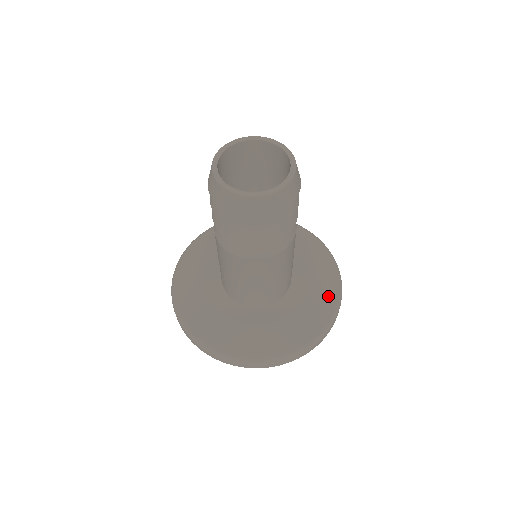
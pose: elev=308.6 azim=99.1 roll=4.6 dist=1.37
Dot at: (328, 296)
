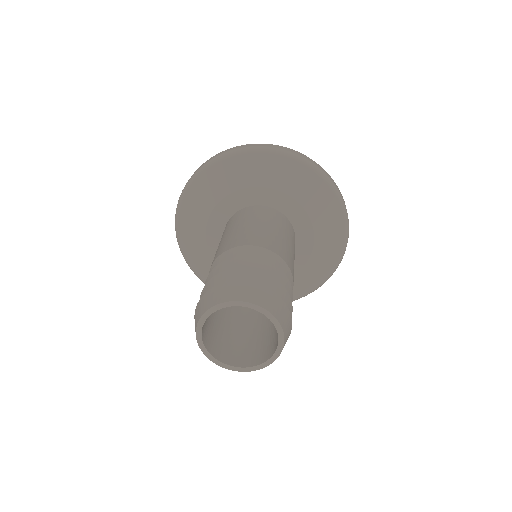
Dot at: (314, 280)
